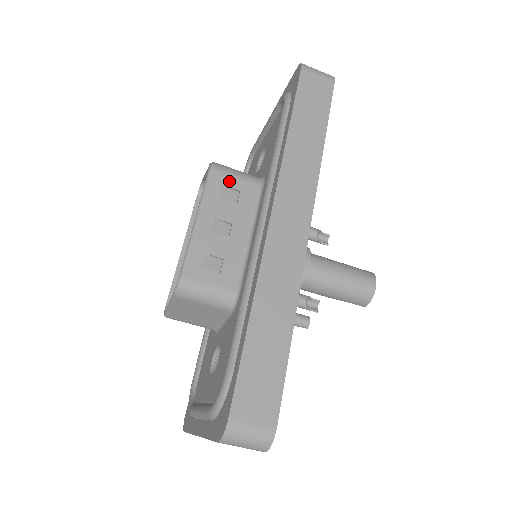
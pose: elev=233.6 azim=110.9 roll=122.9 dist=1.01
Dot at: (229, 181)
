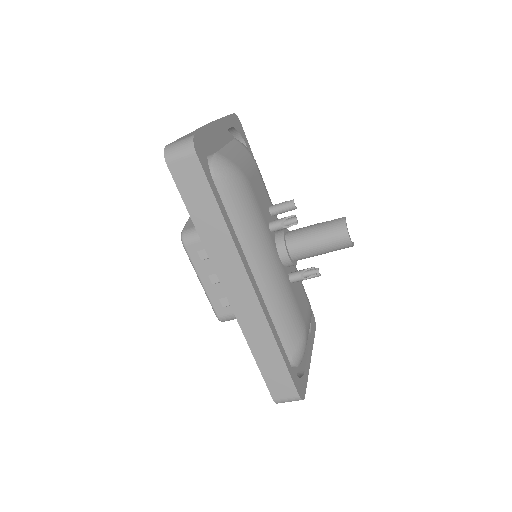
Dot at: (198, 246)
